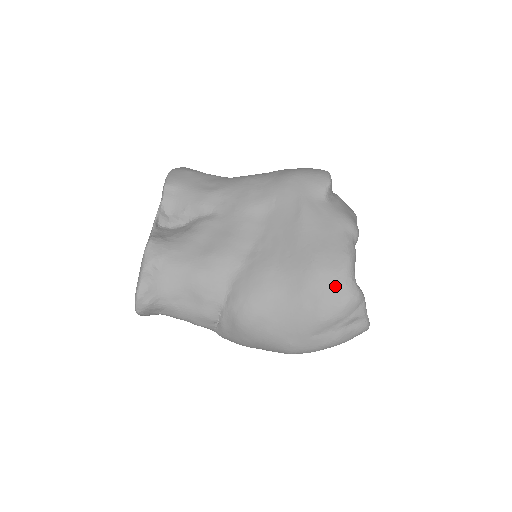
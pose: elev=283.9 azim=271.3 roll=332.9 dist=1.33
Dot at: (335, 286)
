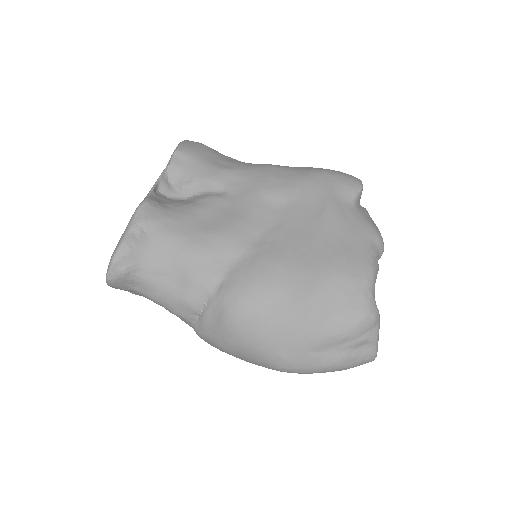
Dot at: (352, 297)
